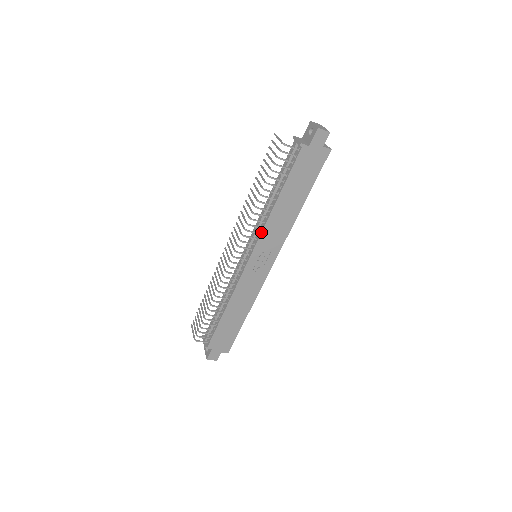
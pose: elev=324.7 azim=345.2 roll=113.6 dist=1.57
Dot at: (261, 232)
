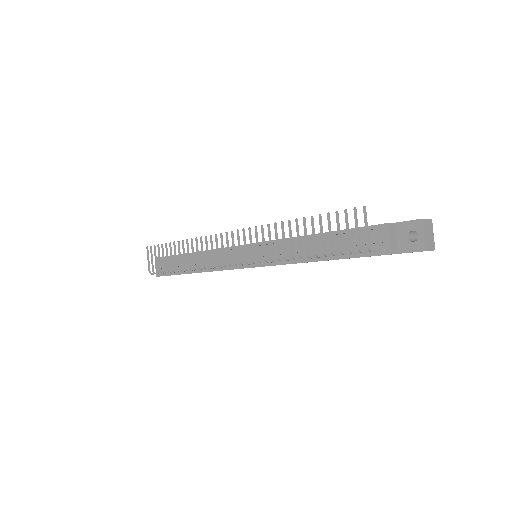
Dot at: occluded
